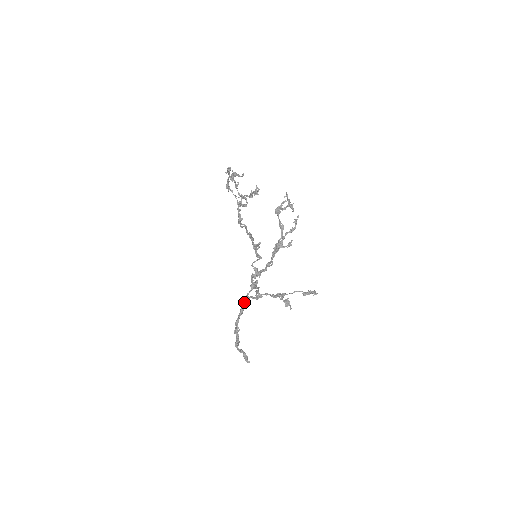
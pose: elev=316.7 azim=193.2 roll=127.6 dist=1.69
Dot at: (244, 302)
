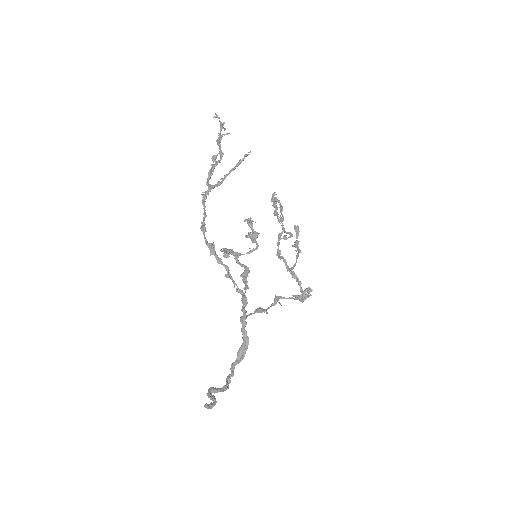
Dot at: (242, 328)
